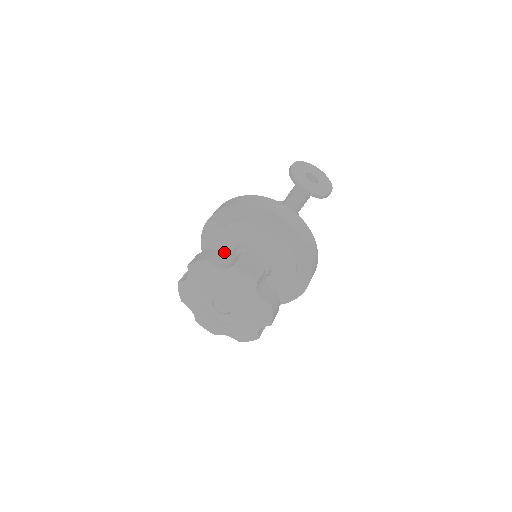
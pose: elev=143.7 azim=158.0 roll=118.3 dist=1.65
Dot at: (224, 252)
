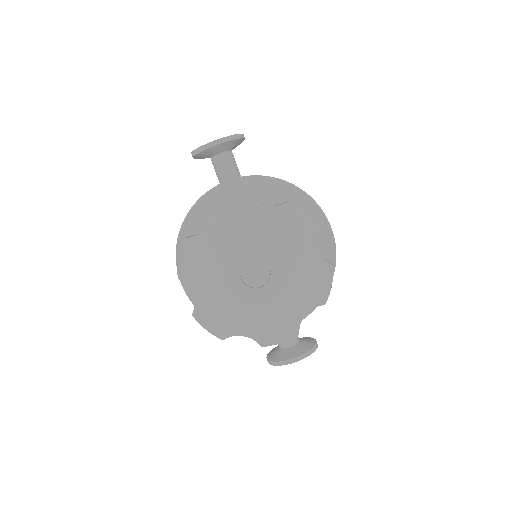
Dot at: occluded
